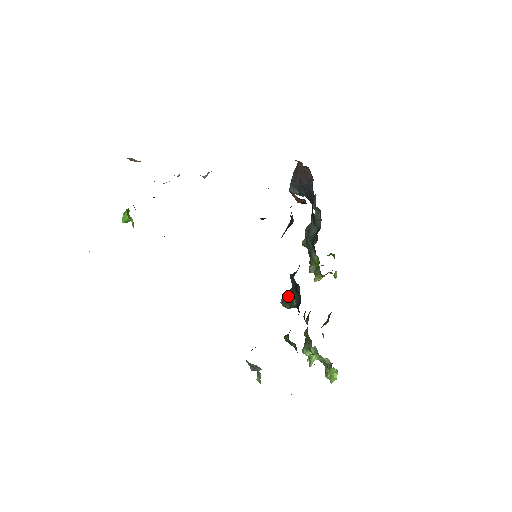
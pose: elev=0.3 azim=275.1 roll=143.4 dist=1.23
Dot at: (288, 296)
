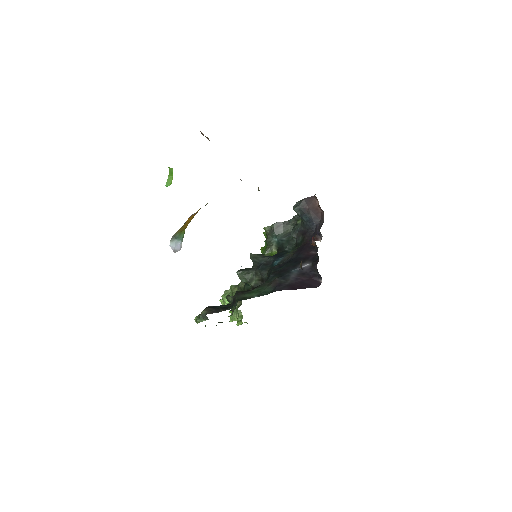
Dot at: (248, 275)
